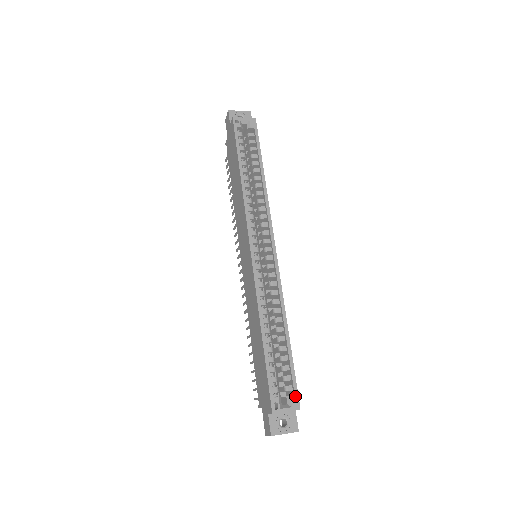
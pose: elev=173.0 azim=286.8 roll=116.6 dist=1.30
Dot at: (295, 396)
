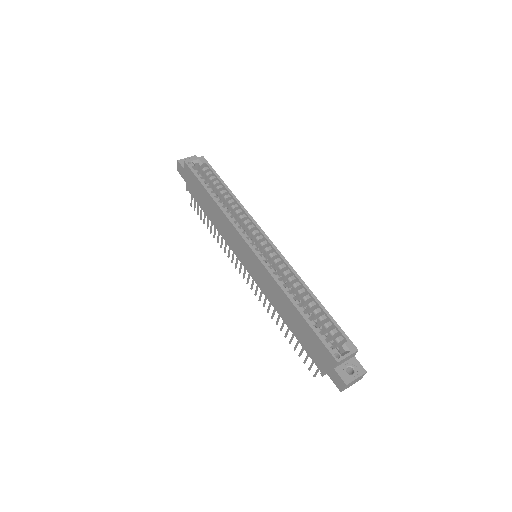
Dot at: (348, 342)
